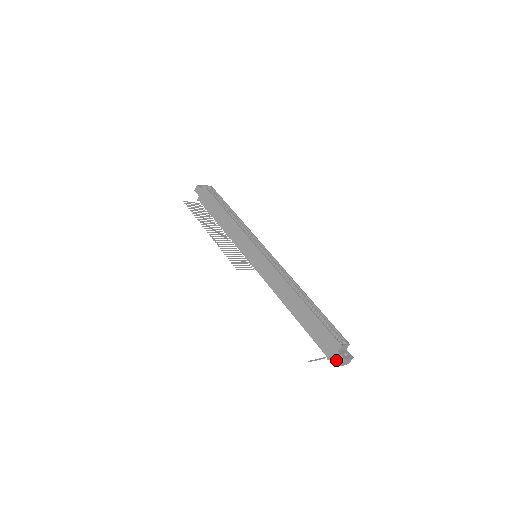
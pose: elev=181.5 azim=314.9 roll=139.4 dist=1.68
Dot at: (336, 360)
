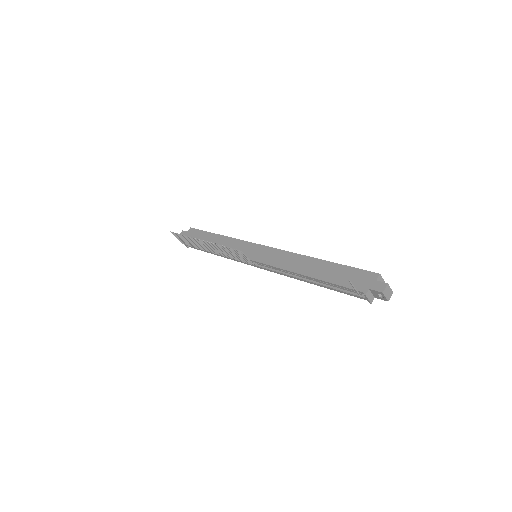
Dot at: (376, 289)
